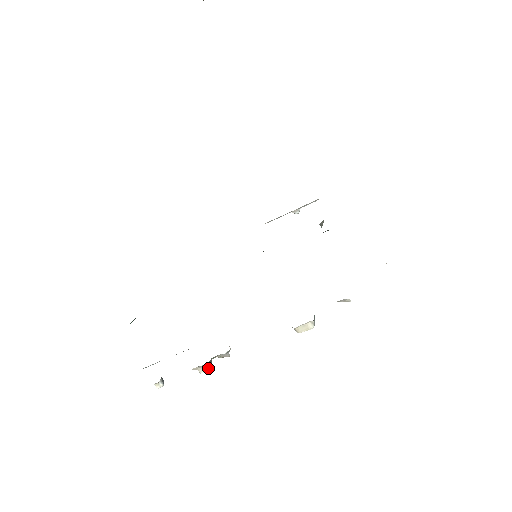
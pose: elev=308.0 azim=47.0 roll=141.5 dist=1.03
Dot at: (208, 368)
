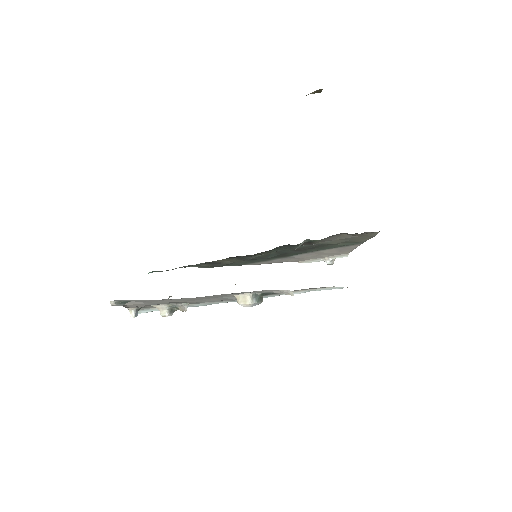
Dot at: (167, 313)
